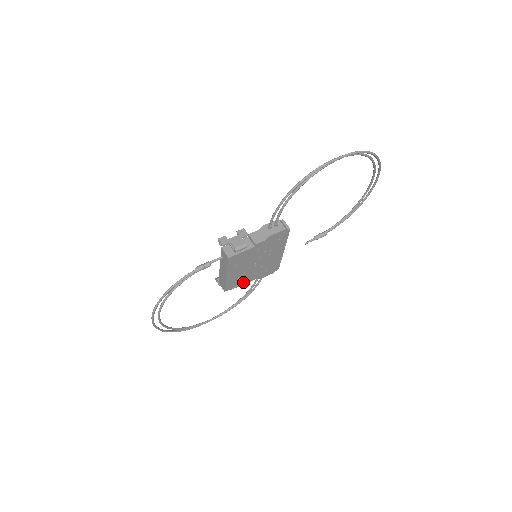
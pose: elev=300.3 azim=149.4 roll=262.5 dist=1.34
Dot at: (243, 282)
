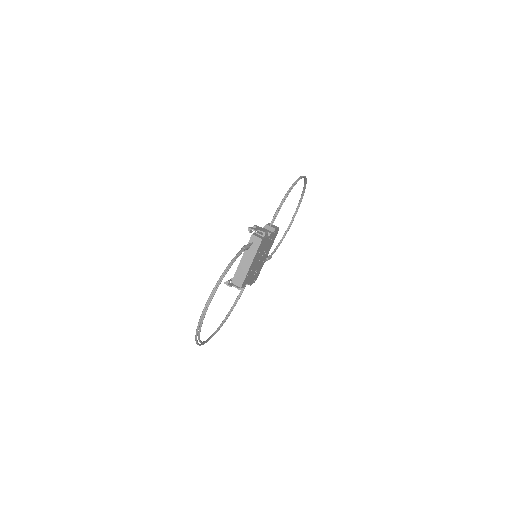
Dot at: (247, 282)
